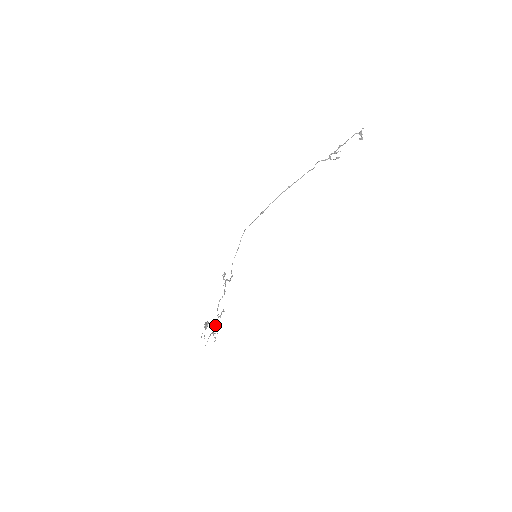
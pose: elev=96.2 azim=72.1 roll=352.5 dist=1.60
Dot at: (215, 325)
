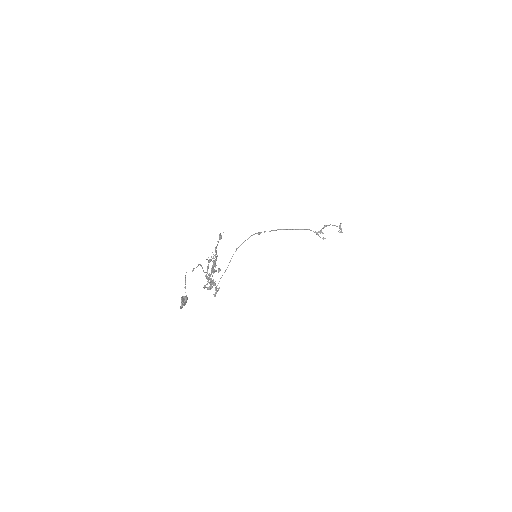
Dot at: (216, 247)
